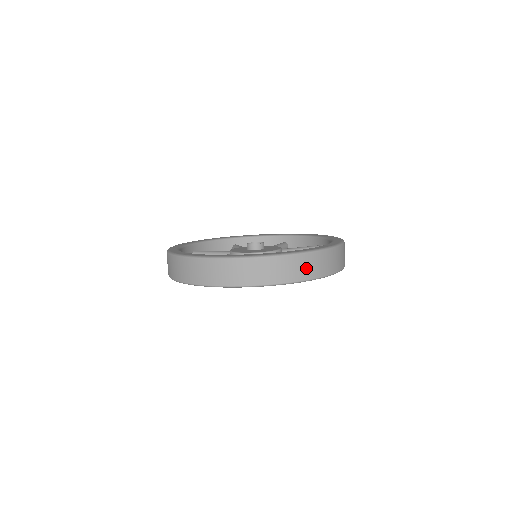
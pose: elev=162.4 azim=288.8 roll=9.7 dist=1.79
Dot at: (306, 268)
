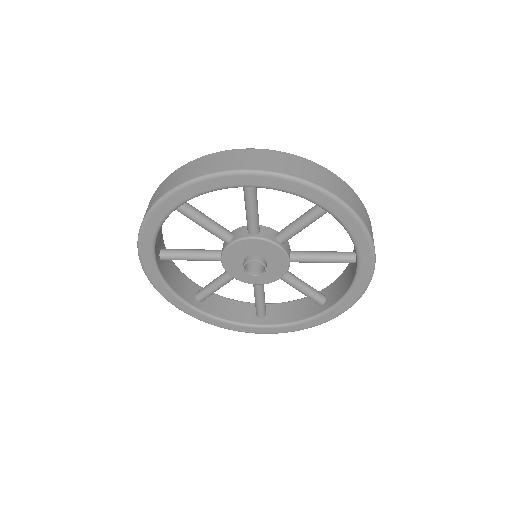
Dot at: (272, 162)
